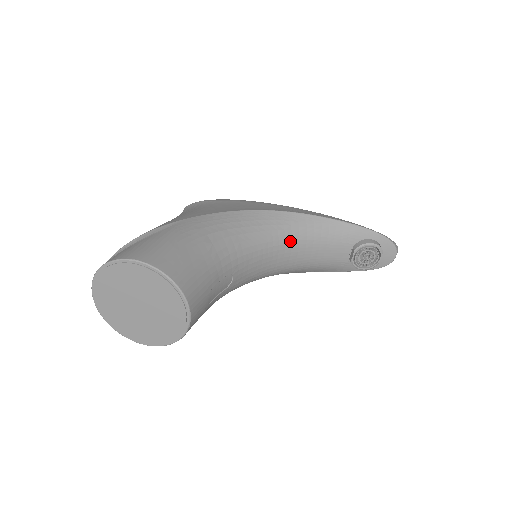
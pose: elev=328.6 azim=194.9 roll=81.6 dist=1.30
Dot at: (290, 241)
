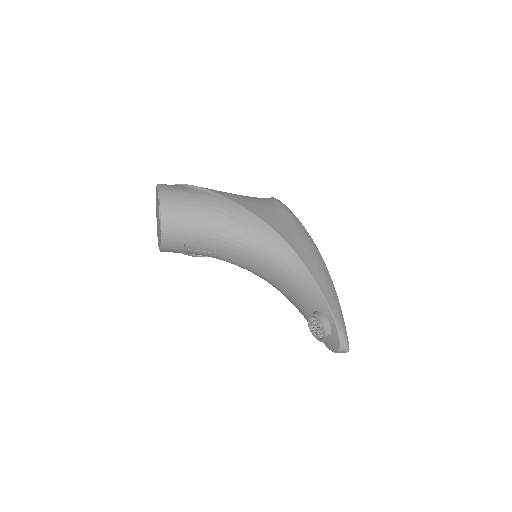
Dot at: (274, 265)
